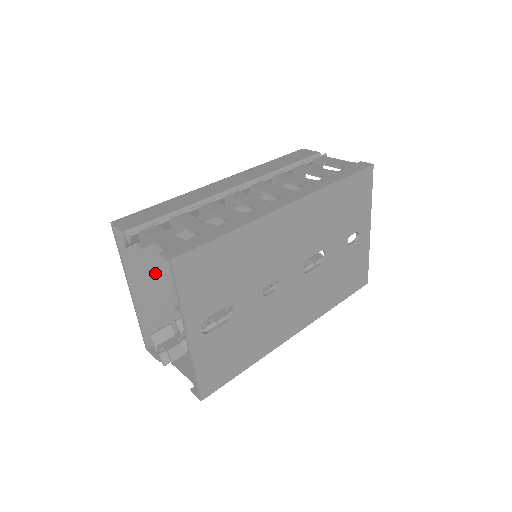
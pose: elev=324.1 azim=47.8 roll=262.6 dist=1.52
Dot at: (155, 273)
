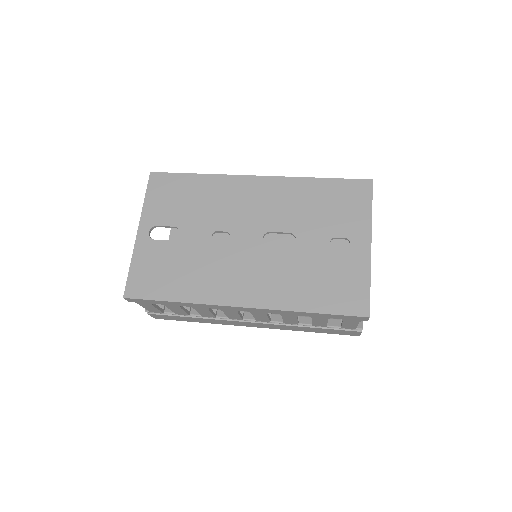
Dot at: occluded
